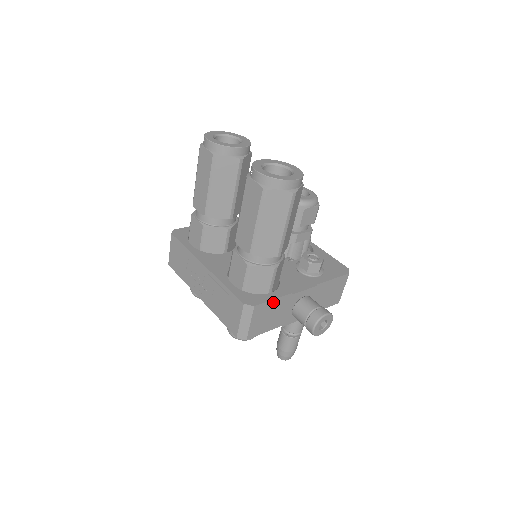
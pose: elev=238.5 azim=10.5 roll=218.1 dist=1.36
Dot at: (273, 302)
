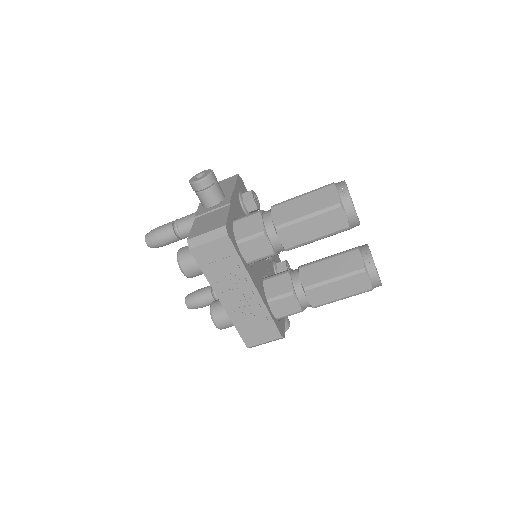
Dot at: occluded
